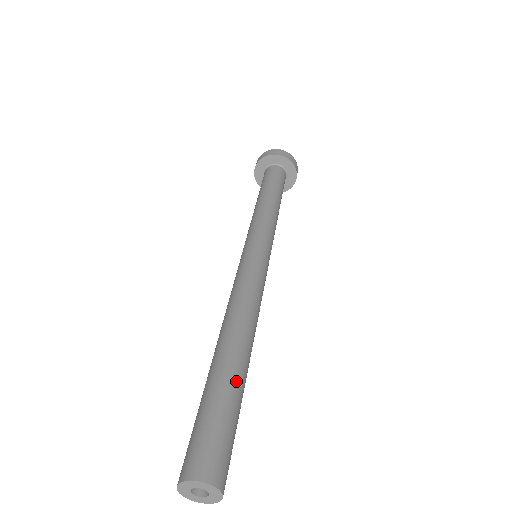
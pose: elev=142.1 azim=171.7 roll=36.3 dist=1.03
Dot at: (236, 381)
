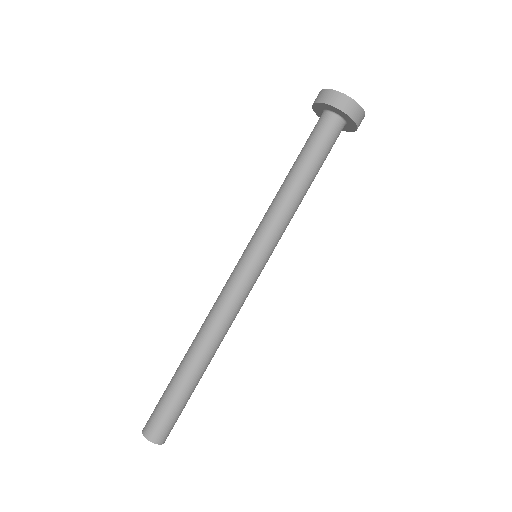
Dot at: (191, 386)
